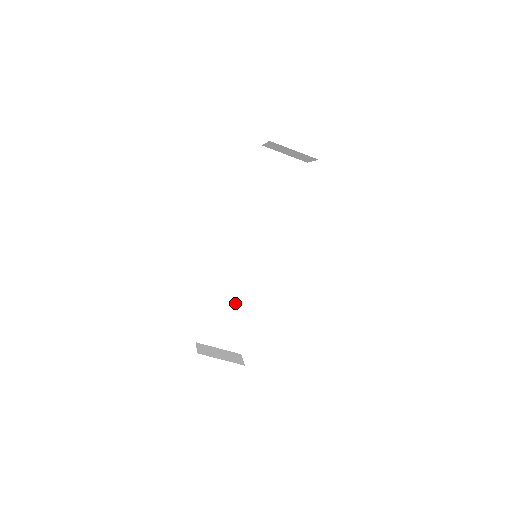
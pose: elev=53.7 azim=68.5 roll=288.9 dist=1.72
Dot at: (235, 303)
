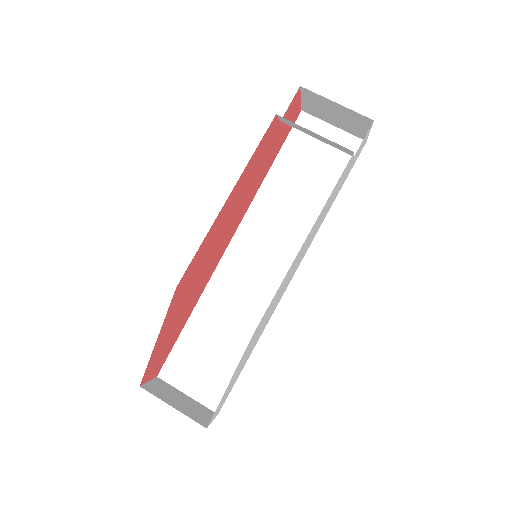
Dot at: (224, 331)
